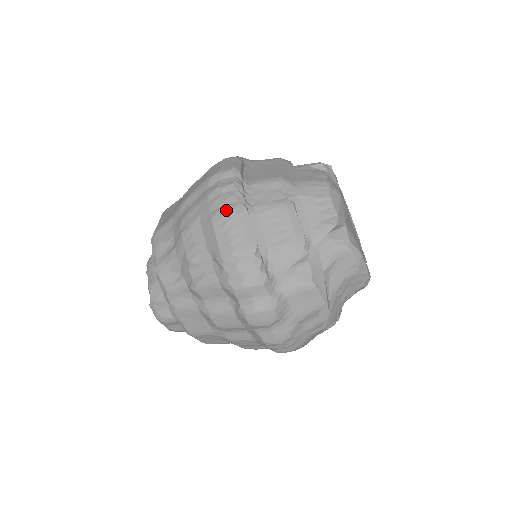
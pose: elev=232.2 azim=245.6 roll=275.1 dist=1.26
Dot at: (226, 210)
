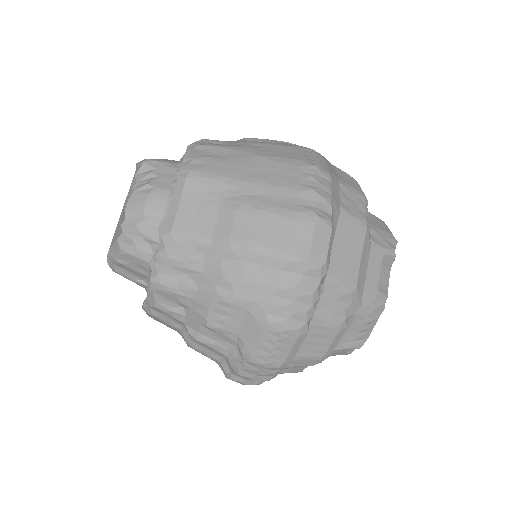
Dot at: (289, 328)
